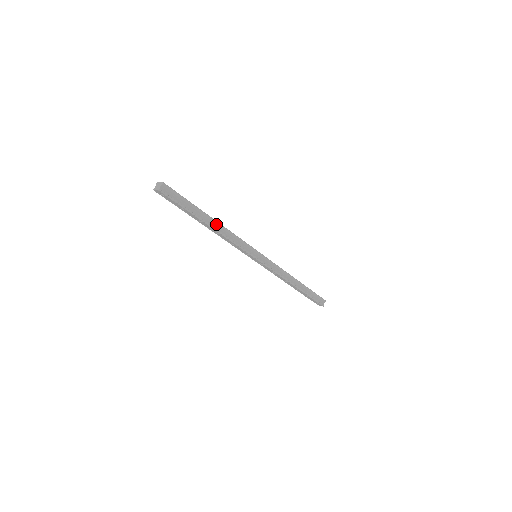
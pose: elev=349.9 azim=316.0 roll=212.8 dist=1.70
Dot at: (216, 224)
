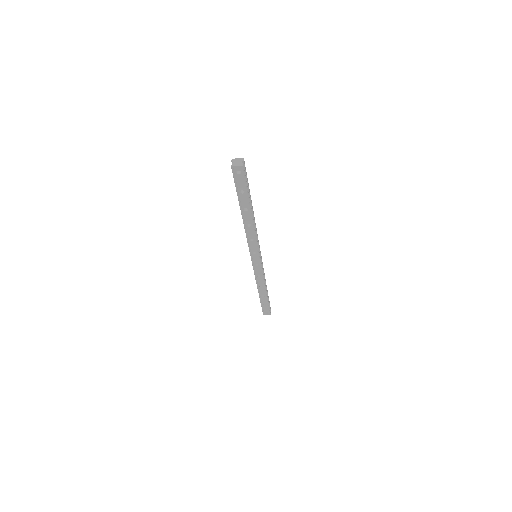
Dot at: (253, 214)
